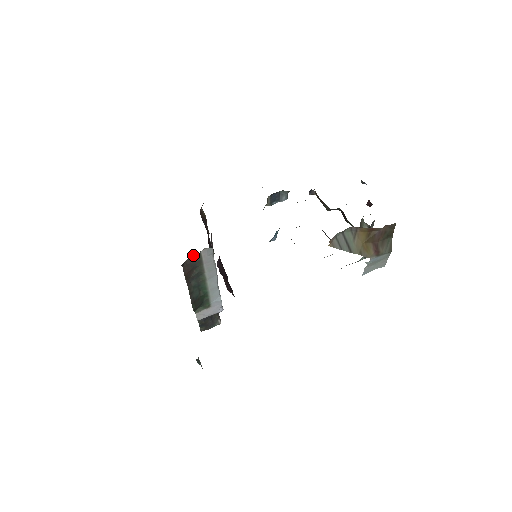
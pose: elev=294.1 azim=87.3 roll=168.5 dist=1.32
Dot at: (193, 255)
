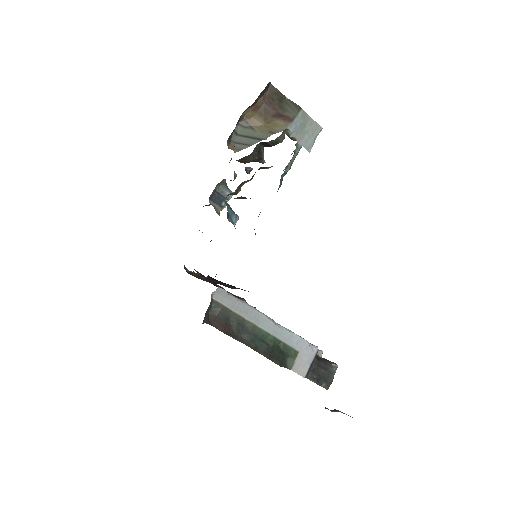
Dot at: (211, 308)
